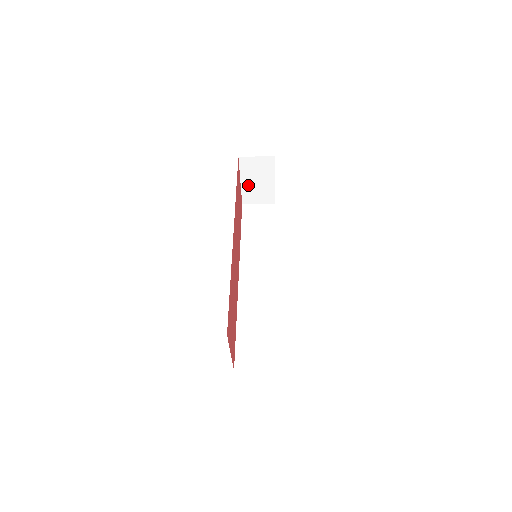
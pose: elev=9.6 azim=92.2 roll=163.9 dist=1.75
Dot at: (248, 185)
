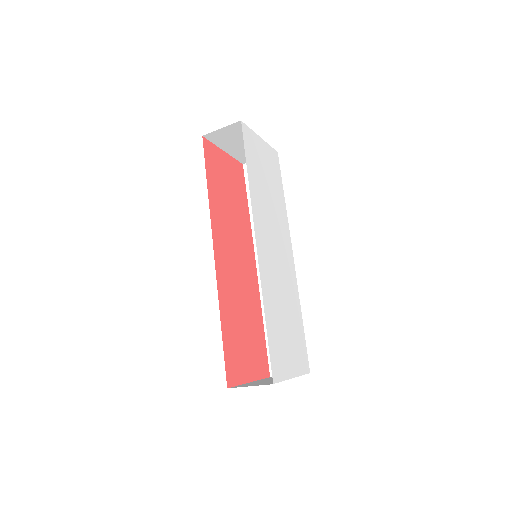
Dot at: (235, 150)
